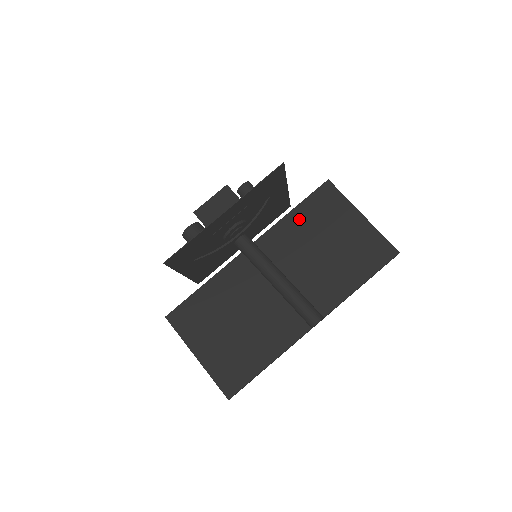
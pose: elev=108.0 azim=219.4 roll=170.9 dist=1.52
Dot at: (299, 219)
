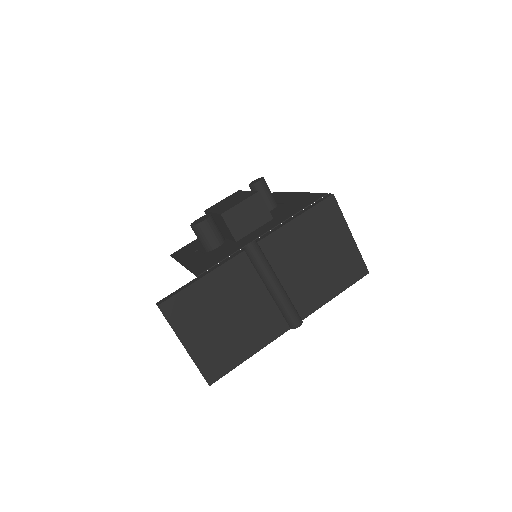
Dot at: (301, 227)
